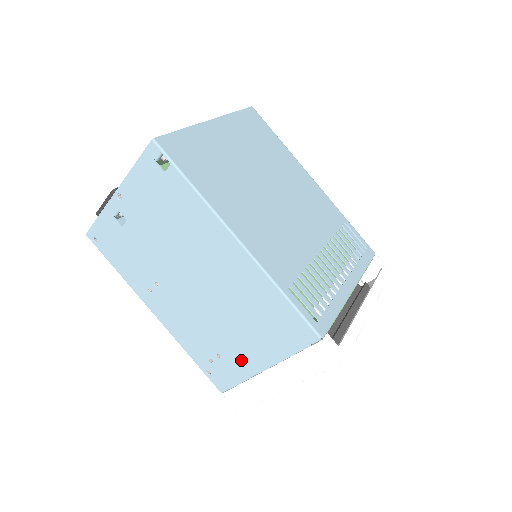
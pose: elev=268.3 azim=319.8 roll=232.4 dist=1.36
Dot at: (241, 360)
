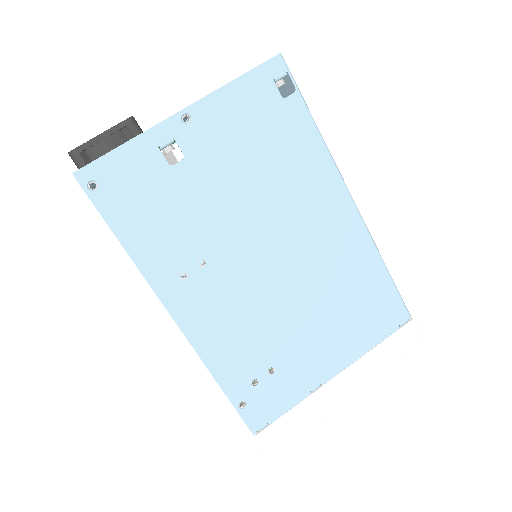
Dot at: (305, 369)
